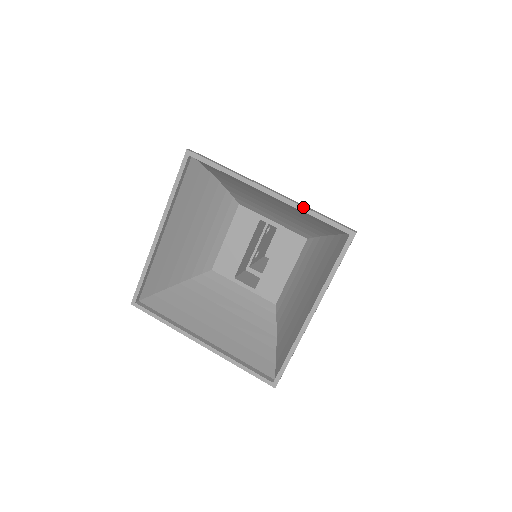
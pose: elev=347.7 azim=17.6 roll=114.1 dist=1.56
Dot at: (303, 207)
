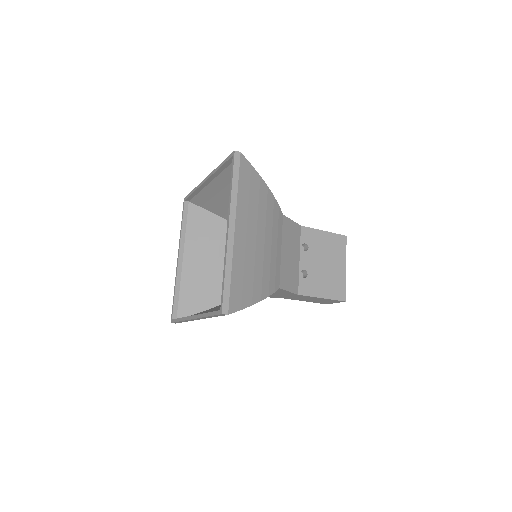
Dot at: (216, 168)
